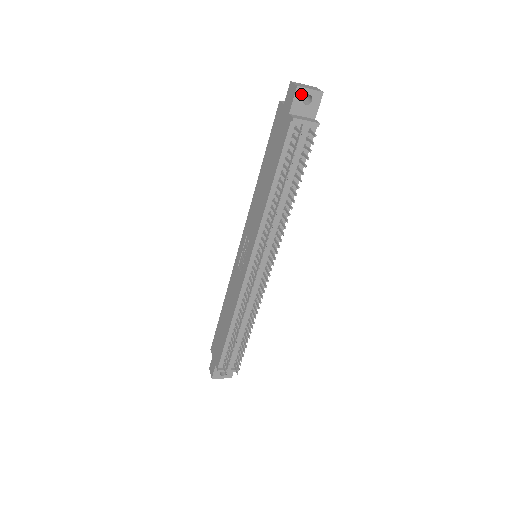
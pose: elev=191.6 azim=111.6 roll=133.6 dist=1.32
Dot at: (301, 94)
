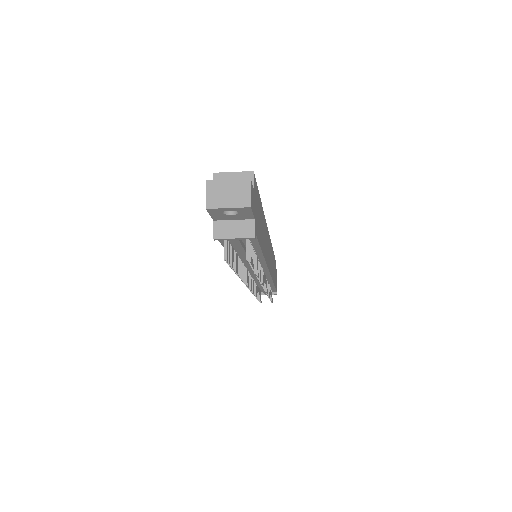
Dot at: (217, 211)
